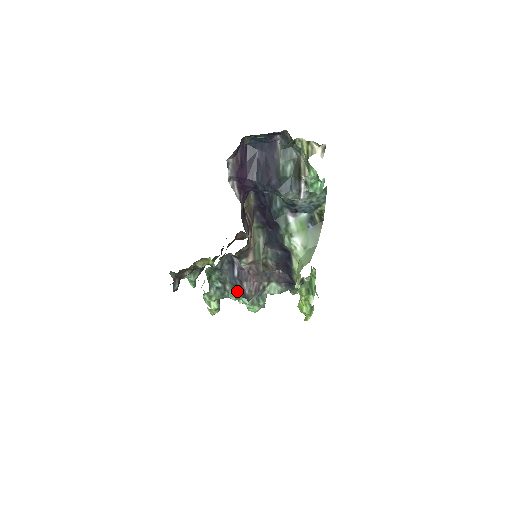
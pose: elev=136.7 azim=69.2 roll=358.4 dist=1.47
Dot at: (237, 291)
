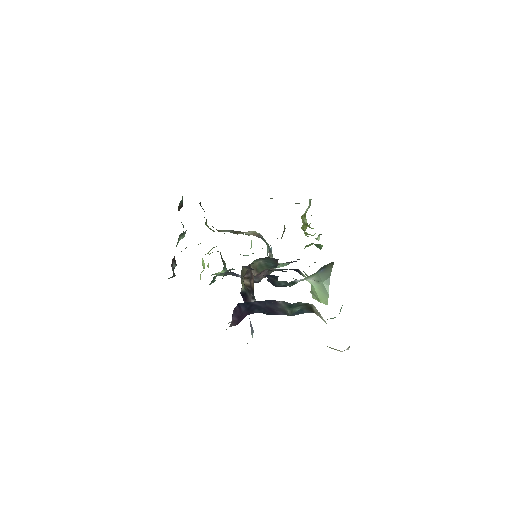
Dot at: occluded
